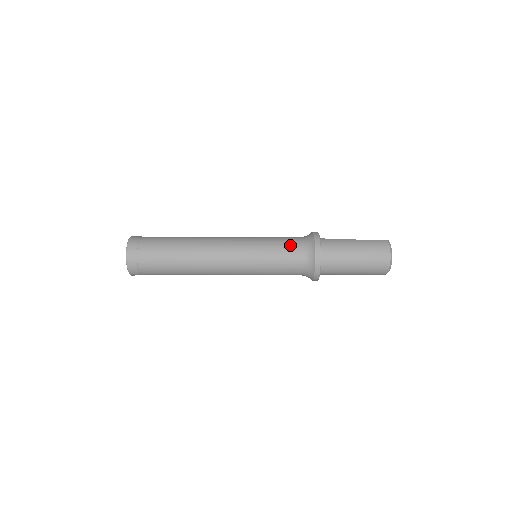
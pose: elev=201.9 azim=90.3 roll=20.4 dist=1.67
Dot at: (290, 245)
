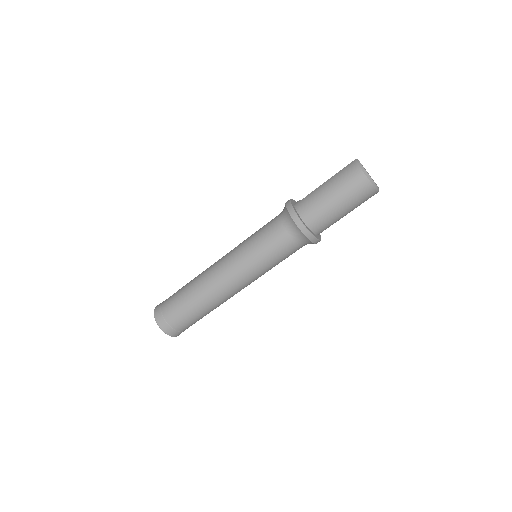
Dot at: (271, 229)
